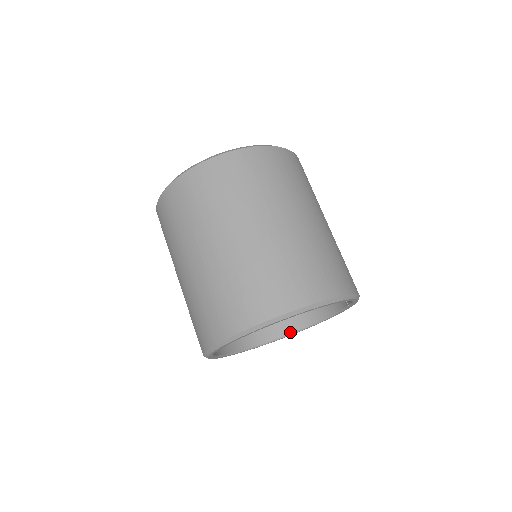
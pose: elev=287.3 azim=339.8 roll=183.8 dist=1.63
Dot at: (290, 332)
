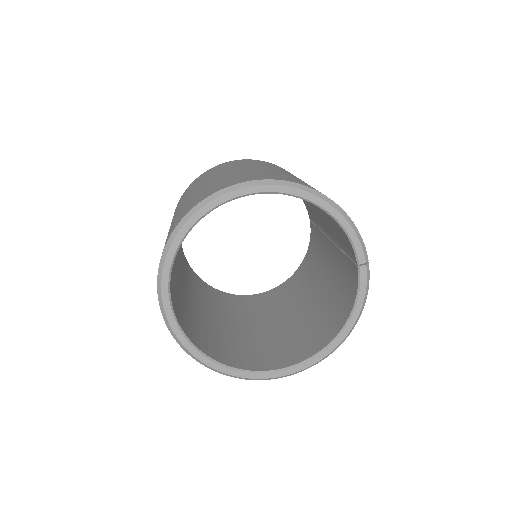
Dot at: (306, 358)
